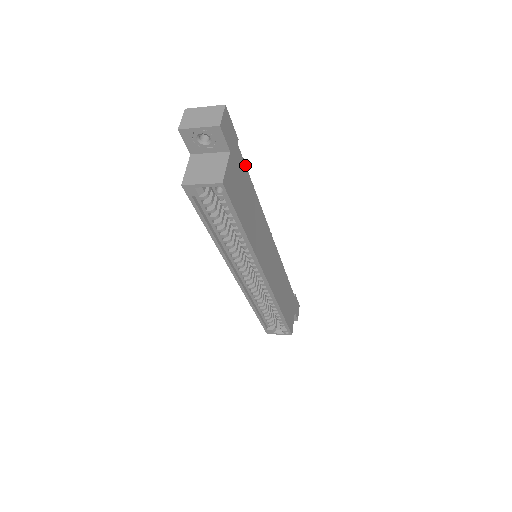
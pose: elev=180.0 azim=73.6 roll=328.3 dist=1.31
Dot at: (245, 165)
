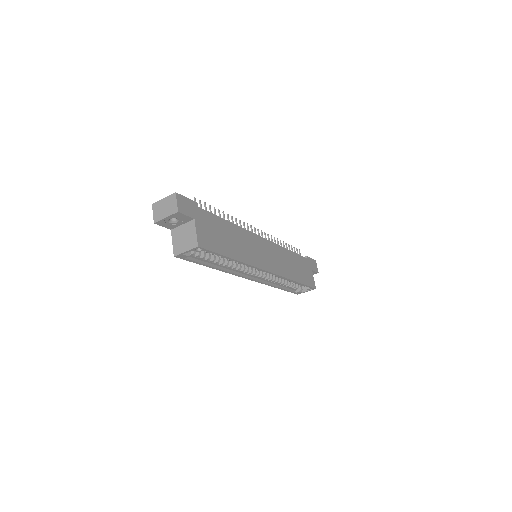
Dot at: (212, 213)
